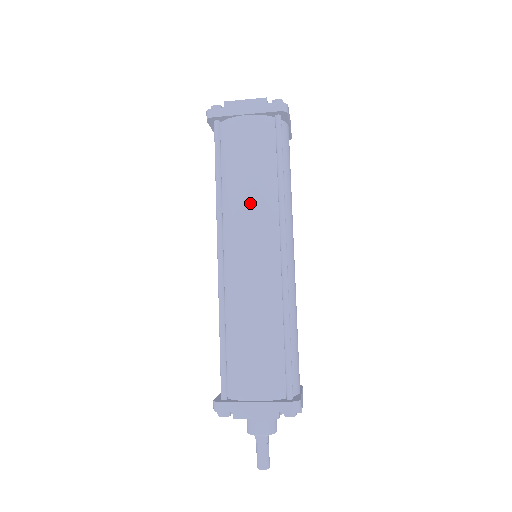
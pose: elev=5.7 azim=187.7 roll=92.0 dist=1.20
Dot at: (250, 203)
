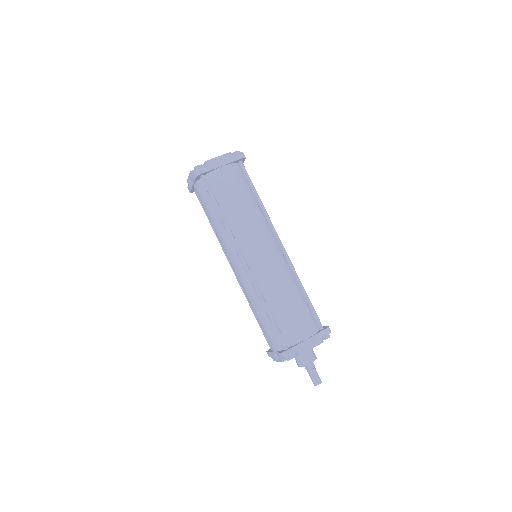
Dot at: (250, 221)
